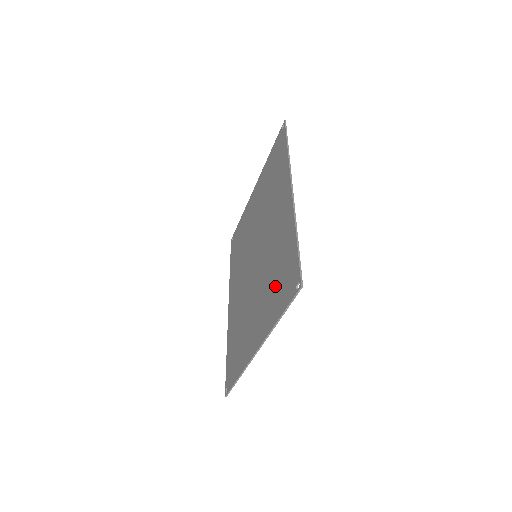
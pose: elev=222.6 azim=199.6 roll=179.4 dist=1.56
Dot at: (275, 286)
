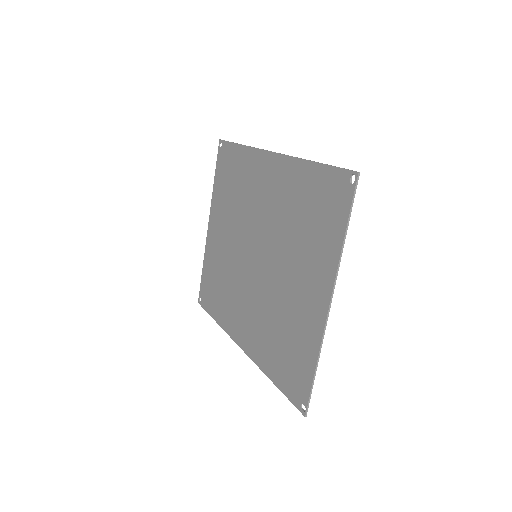
Dot at: (313, 226)
